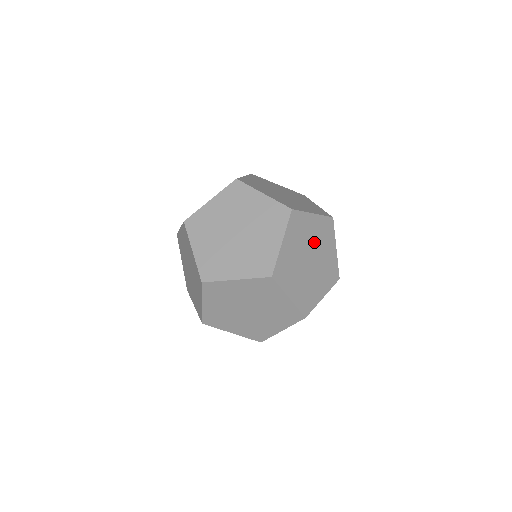
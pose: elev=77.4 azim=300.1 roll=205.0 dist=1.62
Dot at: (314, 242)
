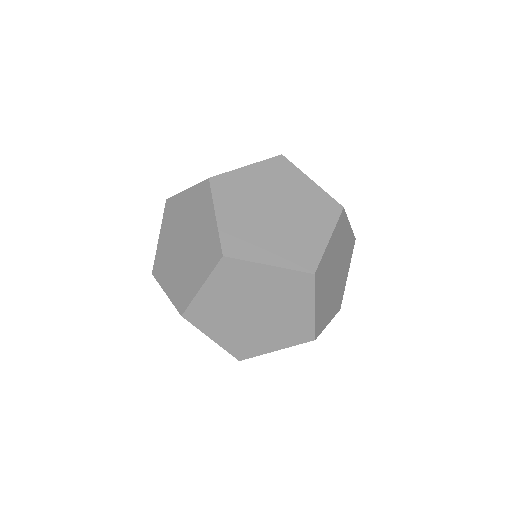
Dot at: occluded
